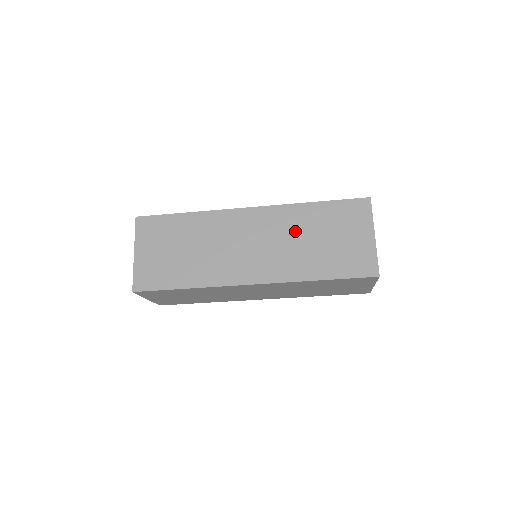
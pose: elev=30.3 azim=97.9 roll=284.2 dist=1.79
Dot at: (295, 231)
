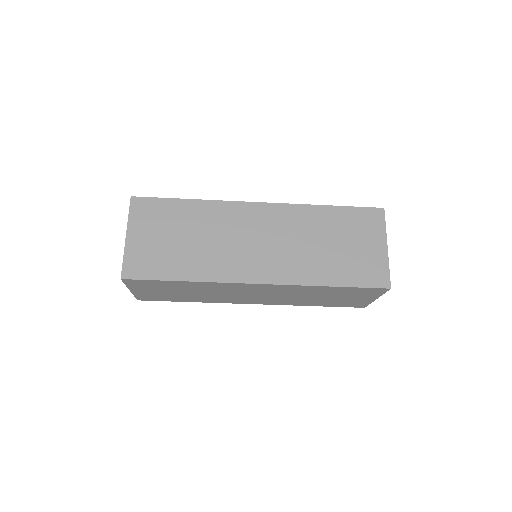
Dot at: (307, 233)
